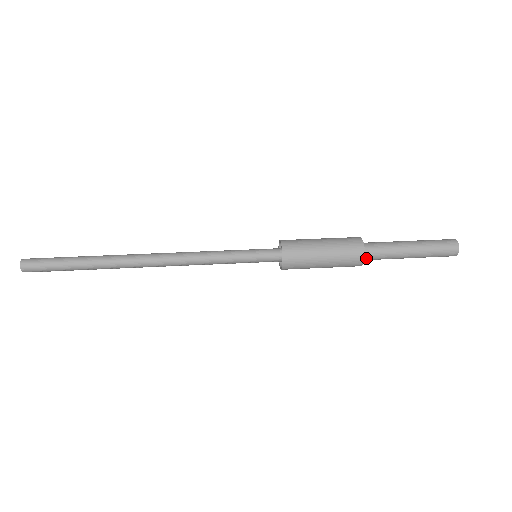
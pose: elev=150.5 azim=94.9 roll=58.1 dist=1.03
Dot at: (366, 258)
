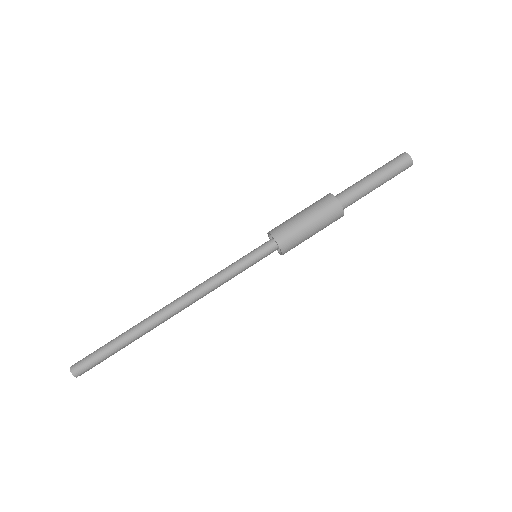
Dot at: (344, 207)
